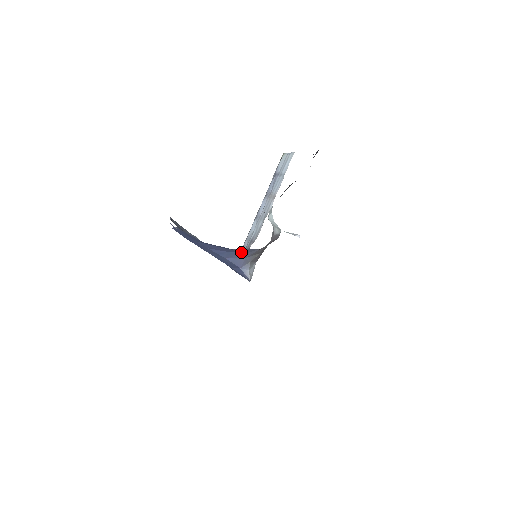
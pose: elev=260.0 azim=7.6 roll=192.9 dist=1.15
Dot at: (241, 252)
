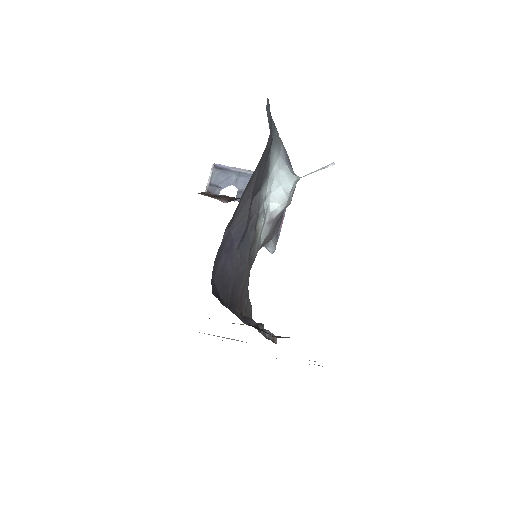
Dot at: occluded
